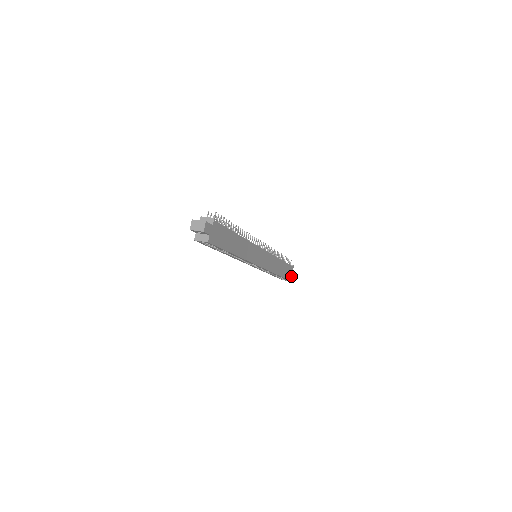
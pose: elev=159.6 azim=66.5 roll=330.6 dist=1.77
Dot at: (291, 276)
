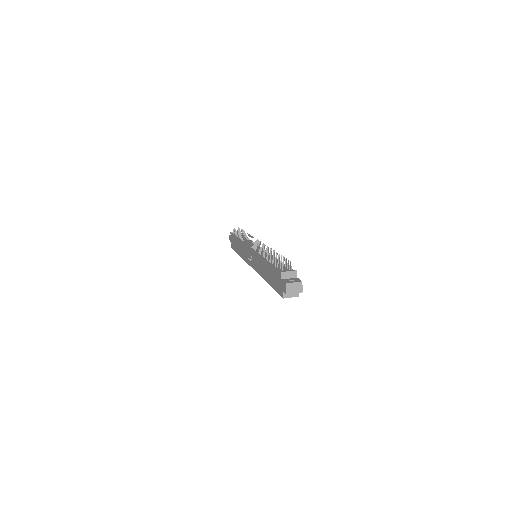
Dot at: occluded
